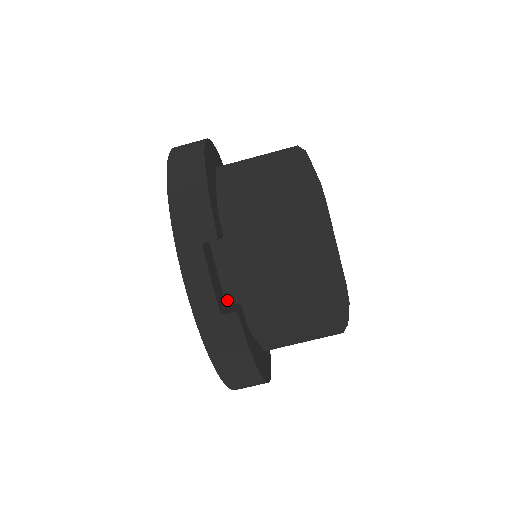
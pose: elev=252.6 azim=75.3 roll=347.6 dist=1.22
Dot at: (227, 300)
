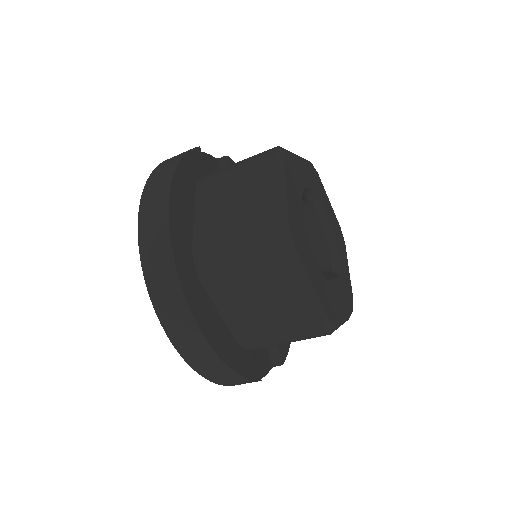
Dot at: occluded
